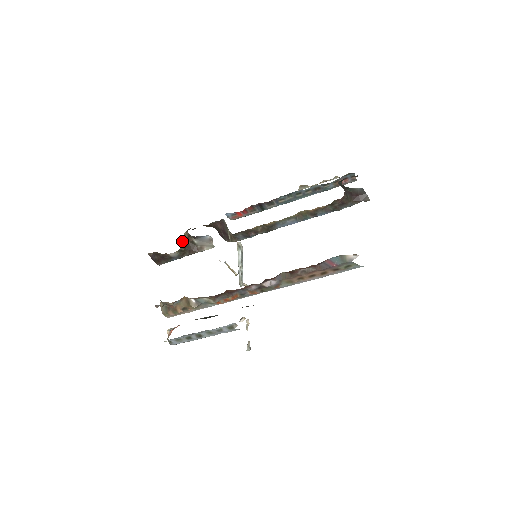
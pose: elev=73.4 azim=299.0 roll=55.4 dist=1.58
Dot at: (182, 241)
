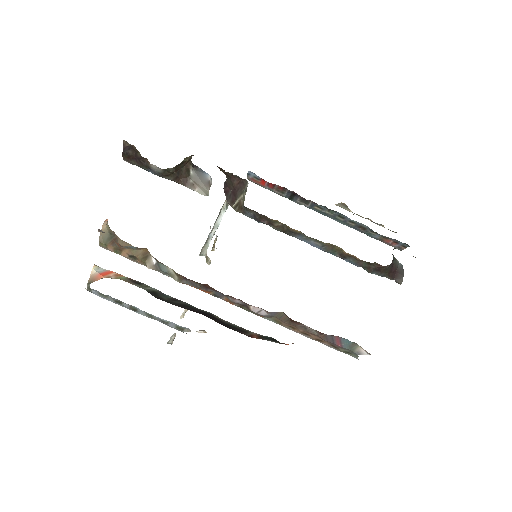
Dot at: occluded
